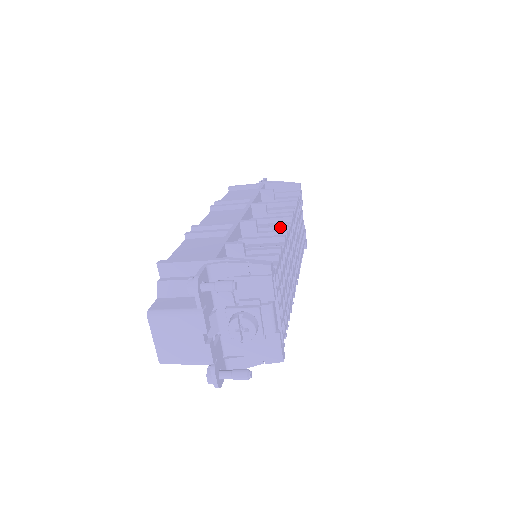
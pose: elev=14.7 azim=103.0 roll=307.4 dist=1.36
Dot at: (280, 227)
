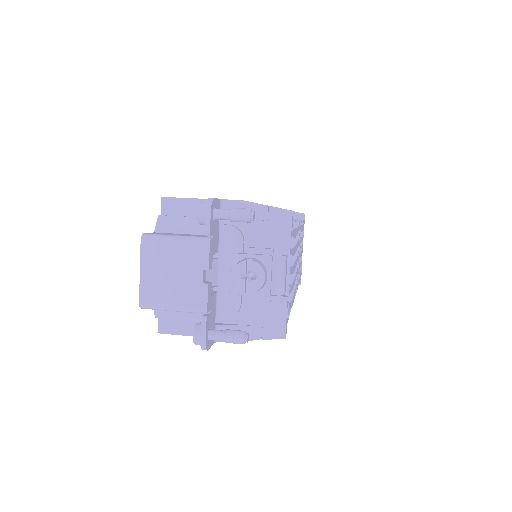
Dot at: occluded
